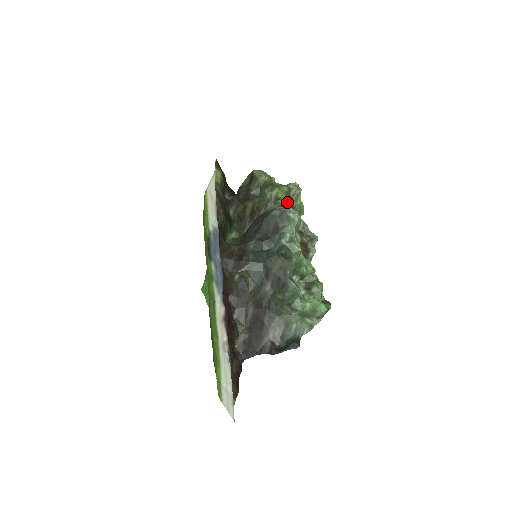
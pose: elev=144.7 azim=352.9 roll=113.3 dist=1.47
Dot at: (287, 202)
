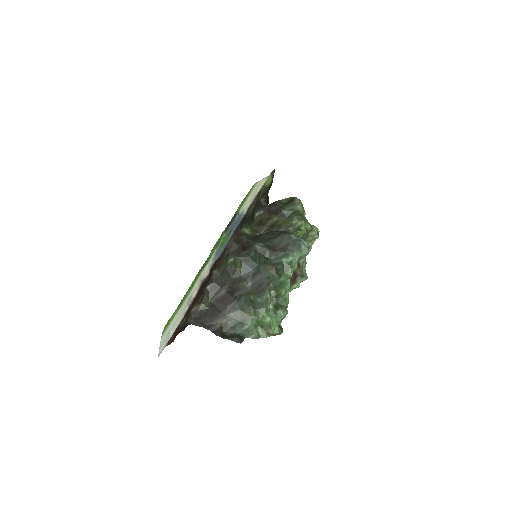
Dot at: (303, 237)
